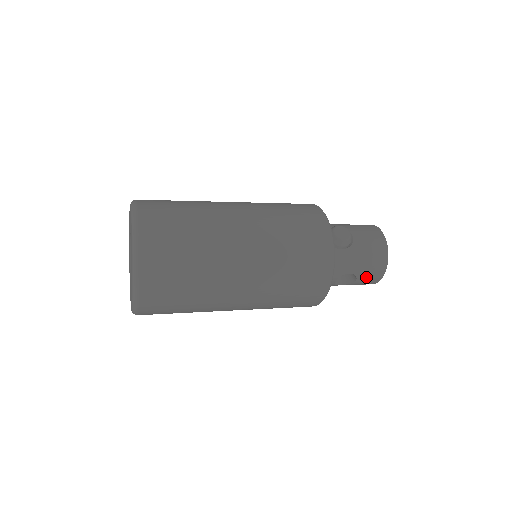
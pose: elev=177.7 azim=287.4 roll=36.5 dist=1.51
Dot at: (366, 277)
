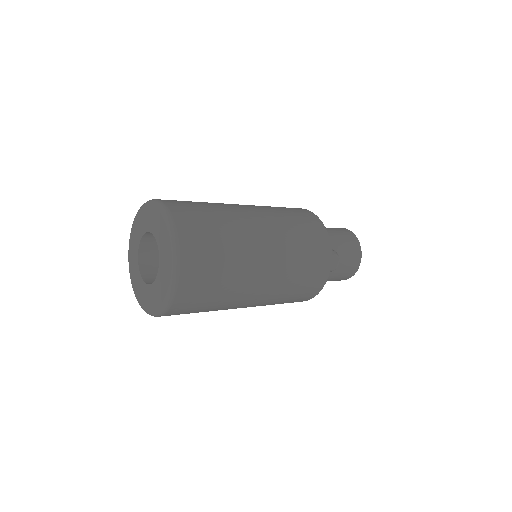
Dot at: occluded
